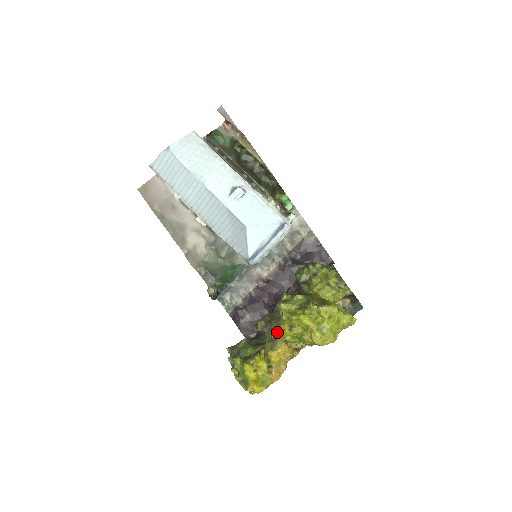
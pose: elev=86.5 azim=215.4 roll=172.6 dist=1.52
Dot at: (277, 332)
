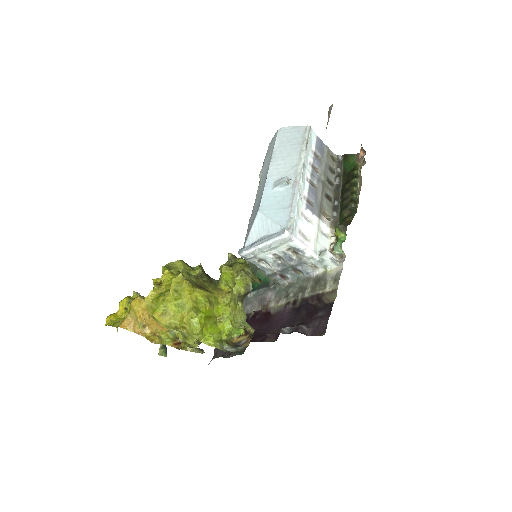
Dot at: occluded
